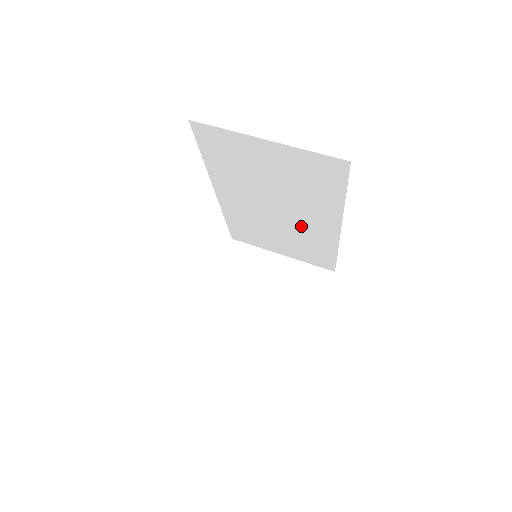
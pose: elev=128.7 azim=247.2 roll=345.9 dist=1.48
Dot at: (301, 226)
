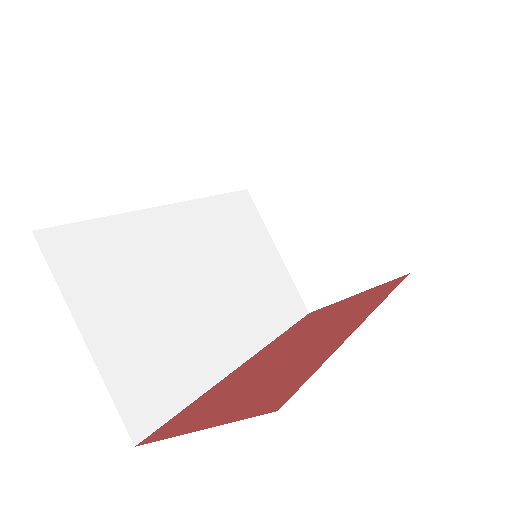
Dot at: occluded
